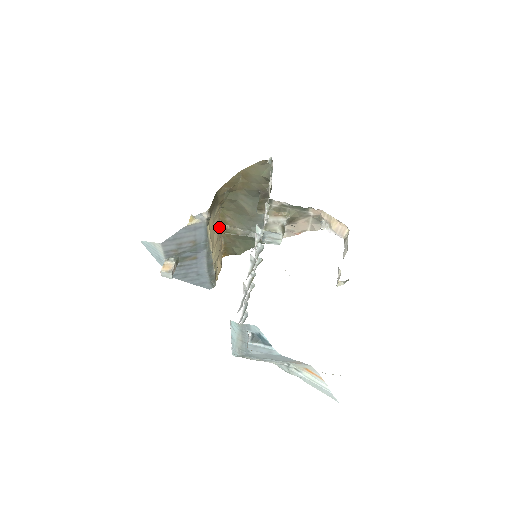
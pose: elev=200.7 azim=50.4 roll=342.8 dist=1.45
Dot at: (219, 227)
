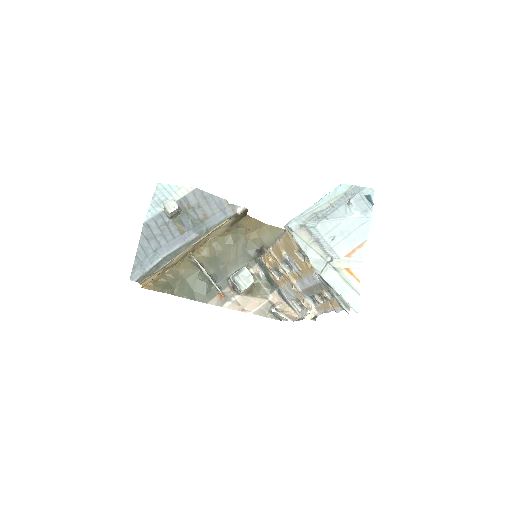
Dot at: (193, 251)
